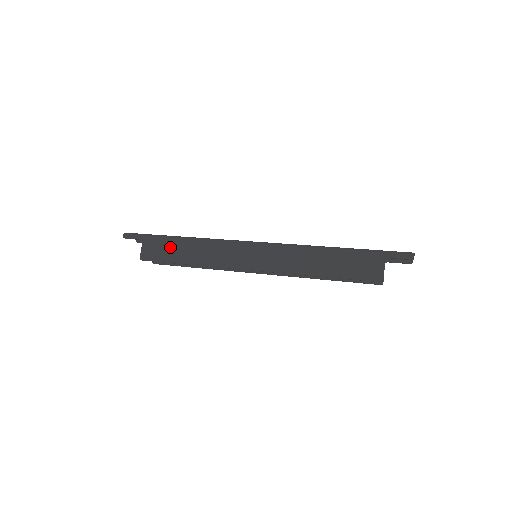
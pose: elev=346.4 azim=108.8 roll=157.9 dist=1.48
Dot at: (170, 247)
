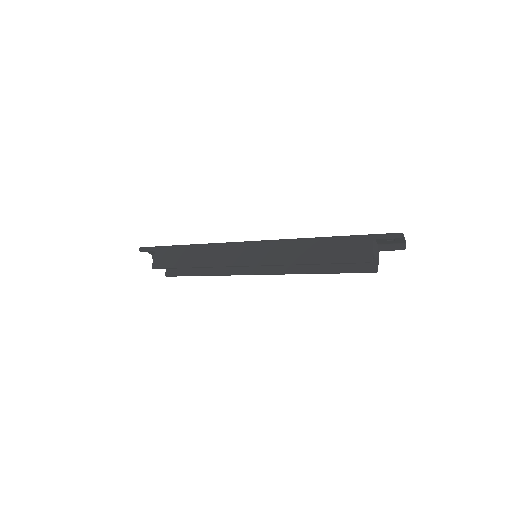
Dot at: (178, 254)
